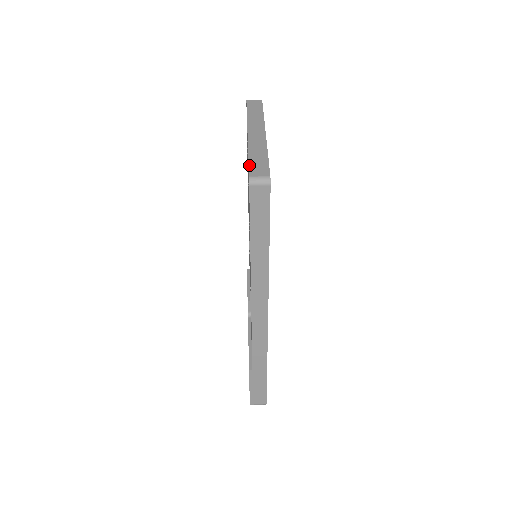
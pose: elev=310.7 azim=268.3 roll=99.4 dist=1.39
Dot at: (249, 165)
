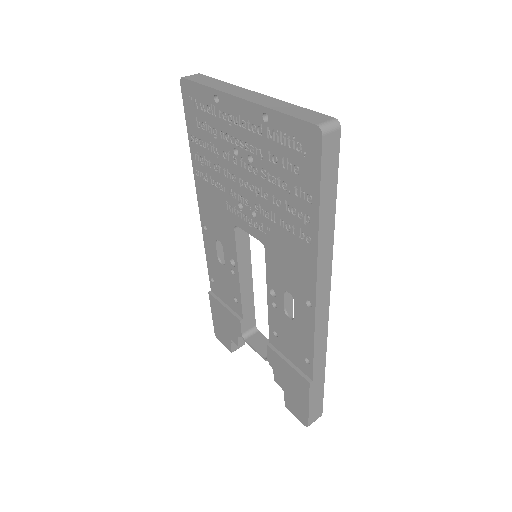
Dot at: (297, 117)
